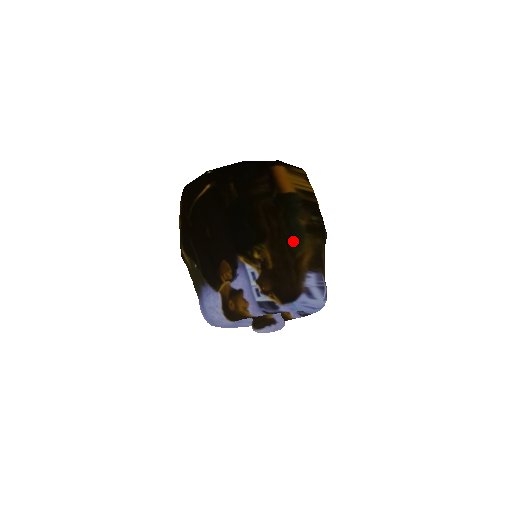
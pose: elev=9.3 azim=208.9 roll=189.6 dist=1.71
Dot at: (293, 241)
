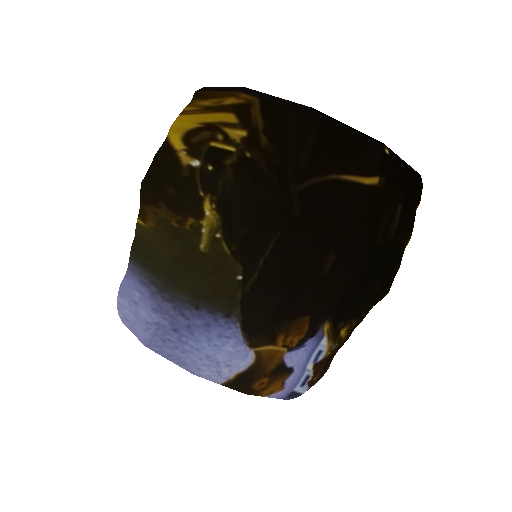
Dot at: (364, 317)
